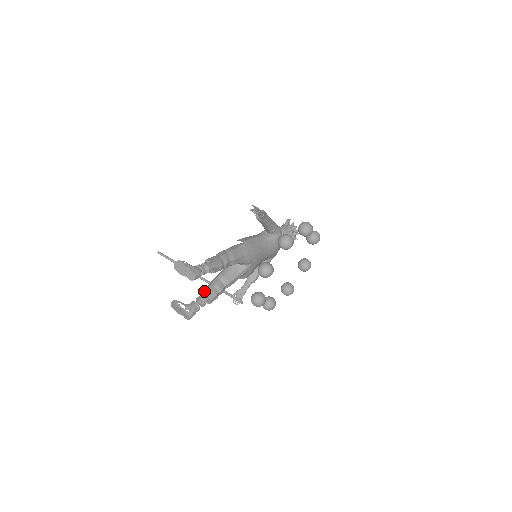
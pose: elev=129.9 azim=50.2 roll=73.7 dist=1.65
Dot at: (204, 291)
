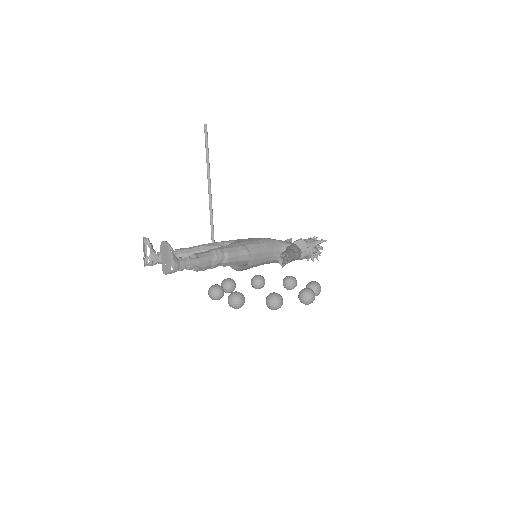
Dot at: (179, 254)
